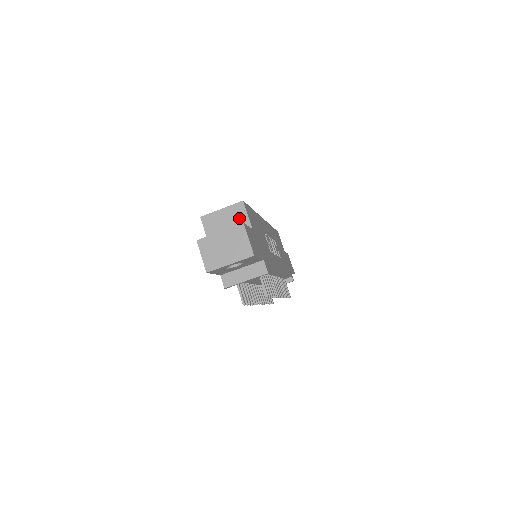
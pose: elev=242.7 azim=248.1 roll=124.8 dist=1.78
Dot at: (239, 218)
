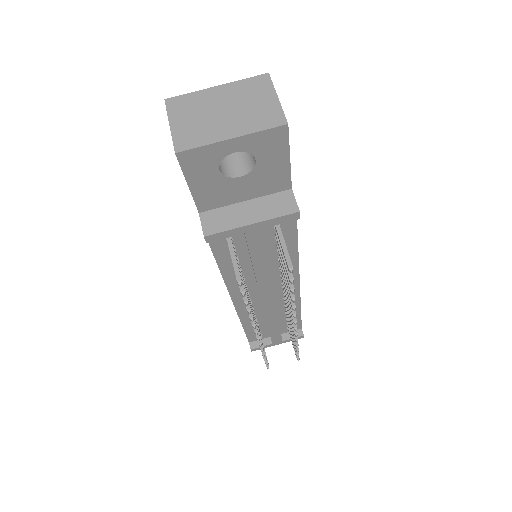
Dot at: occluded
